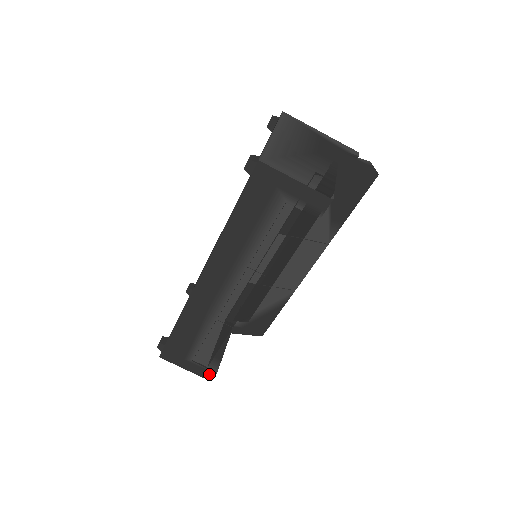
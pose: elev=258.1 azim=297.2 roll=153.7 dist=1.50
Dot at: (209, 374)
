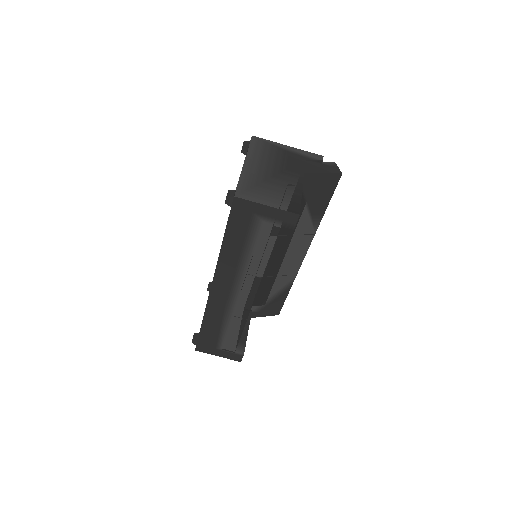
Dot at: (238, 357)
